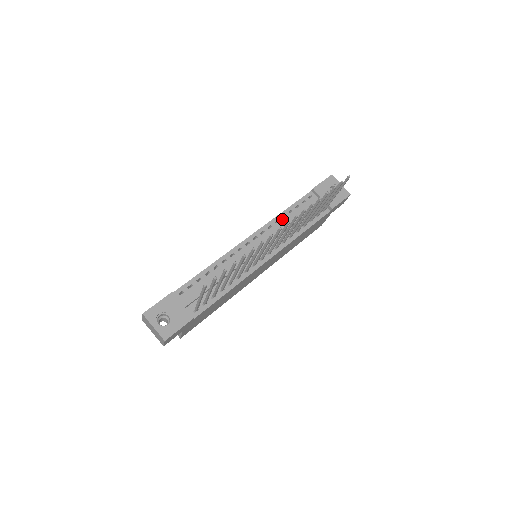
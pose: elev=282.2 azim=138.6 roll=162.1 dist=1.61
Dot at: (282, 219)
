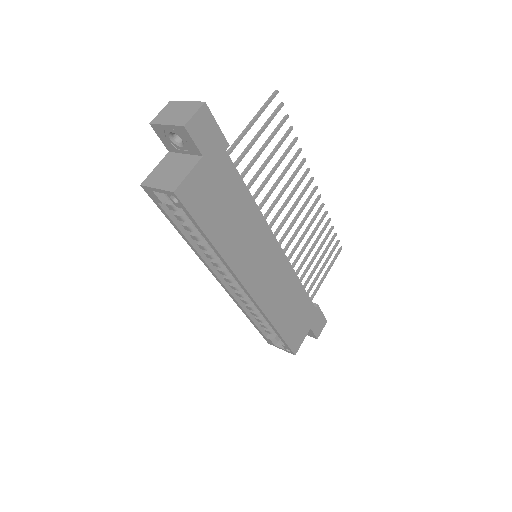
Dot at: occluded
